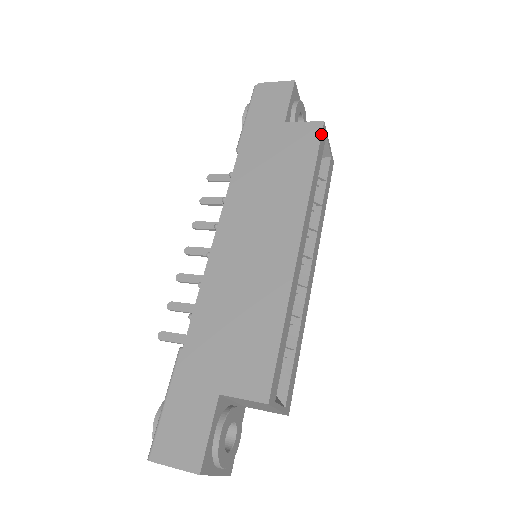
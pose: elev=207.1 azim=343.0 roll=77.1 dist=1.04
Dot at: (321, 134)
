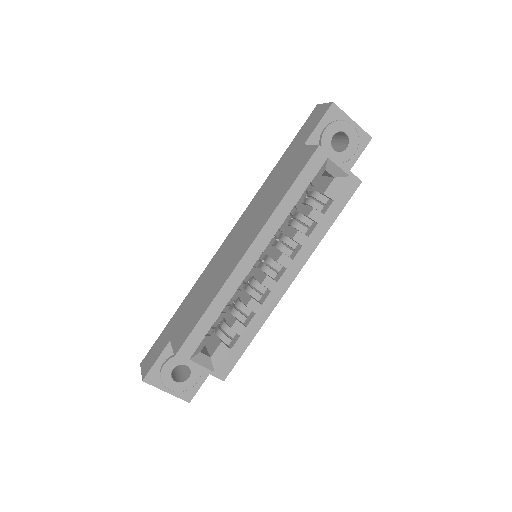
Dot at: (310, 158)
